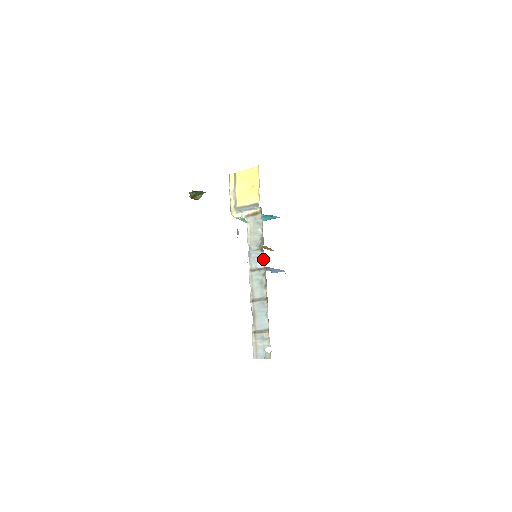
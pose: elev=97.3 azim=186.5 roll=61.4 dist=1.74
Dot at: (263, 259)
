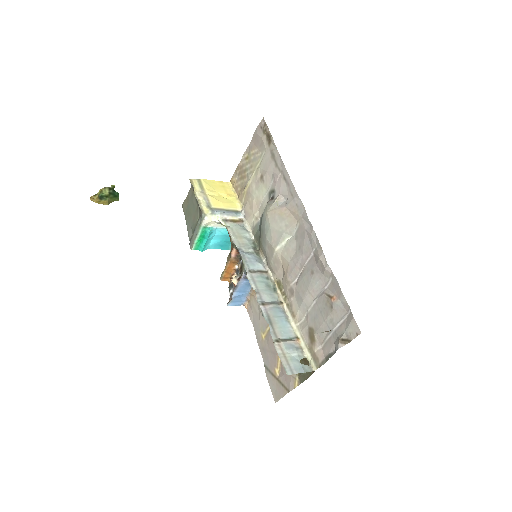
Dot at: (262, 263)
